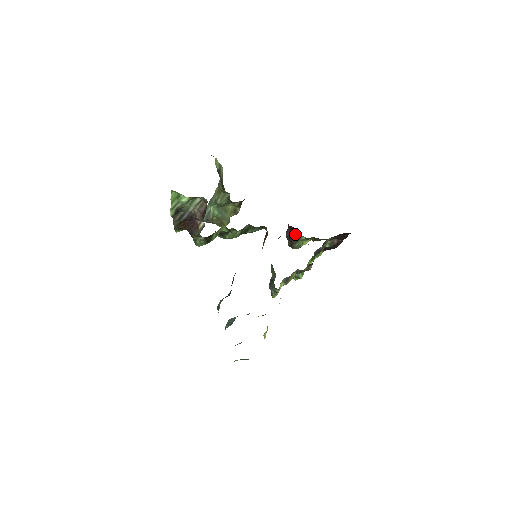
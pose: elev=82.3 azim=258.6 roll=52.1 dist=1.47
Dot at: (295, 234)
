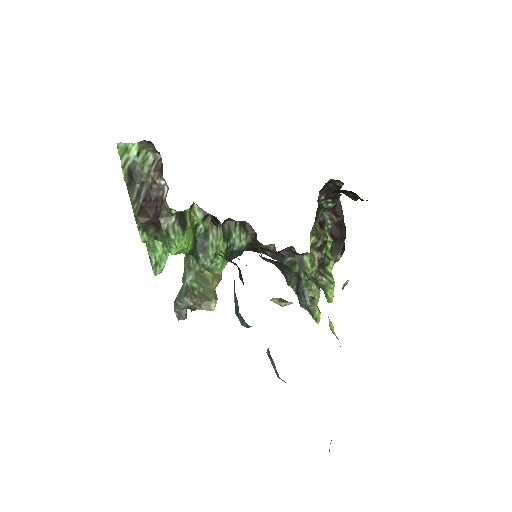
Dot at: occluded
